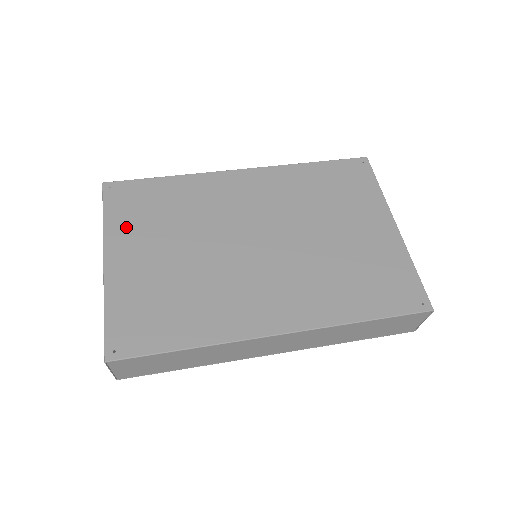
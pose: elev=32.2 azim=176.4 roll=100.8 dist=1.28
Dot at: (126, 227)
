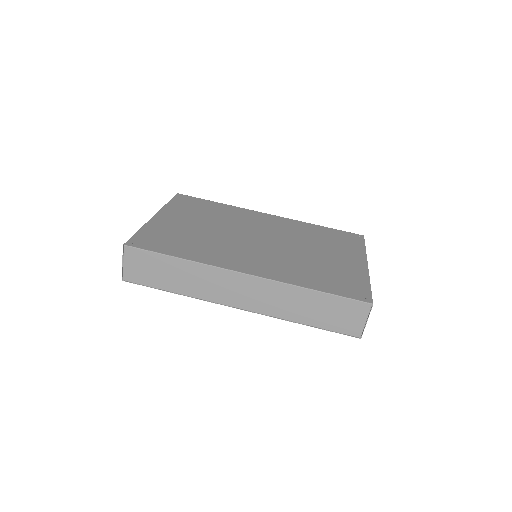
Dot at: (178, 209)
